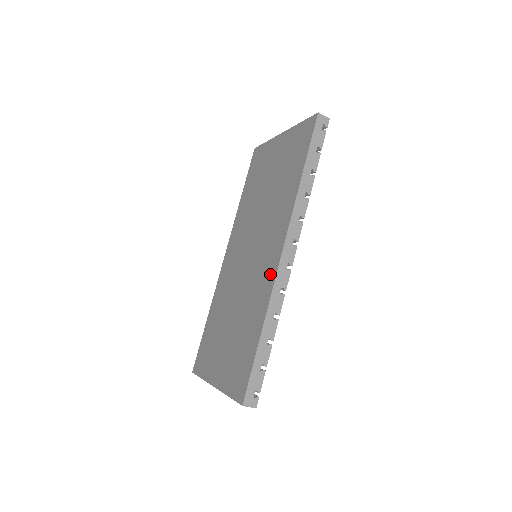
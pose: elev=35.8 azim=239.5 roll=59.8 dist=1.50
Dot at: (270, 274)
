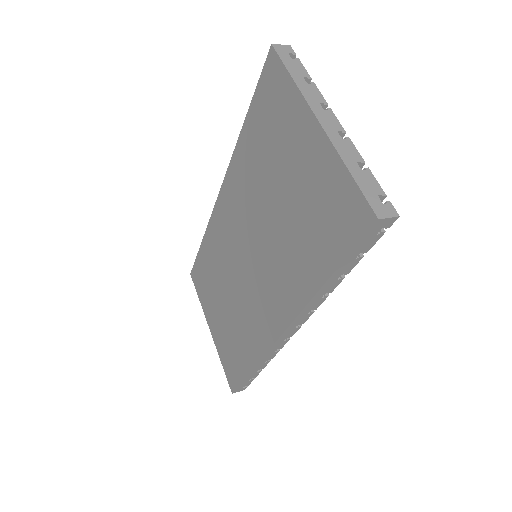
Dot at: (265, 334)
